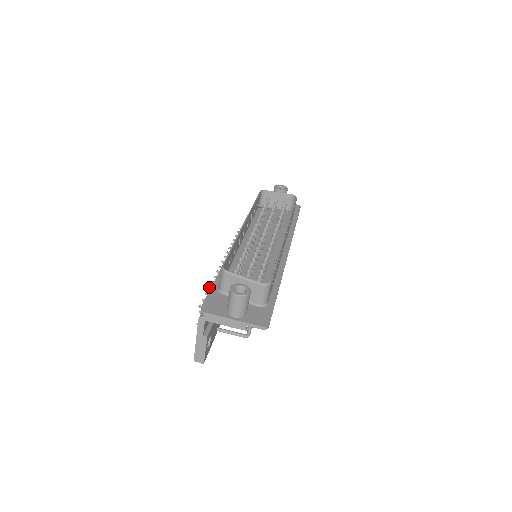
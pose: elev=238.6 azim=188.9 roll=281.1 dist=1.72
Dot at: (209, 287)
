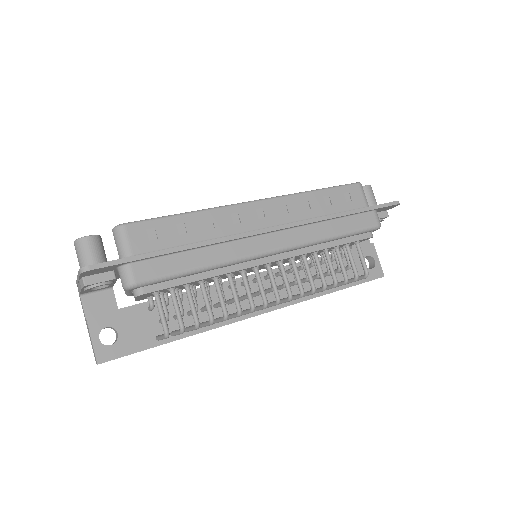
Dot at: occluded
